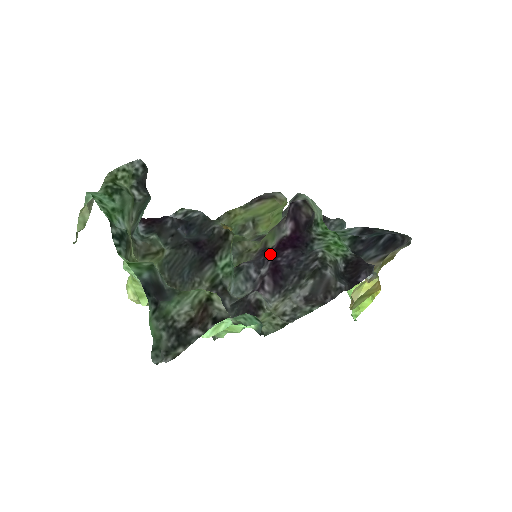
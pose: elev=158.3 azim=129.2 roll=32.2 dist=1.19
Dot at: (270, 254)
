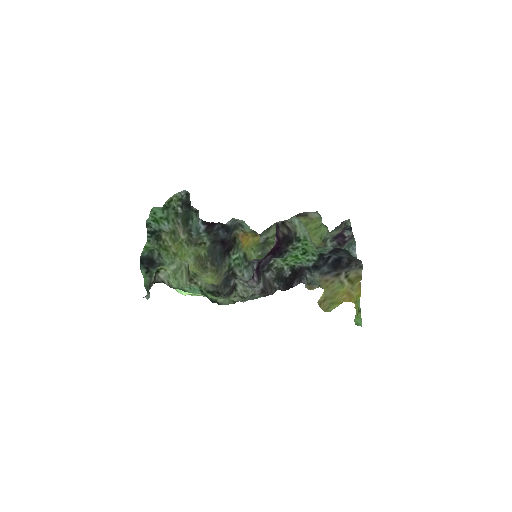
Dot at: occluded
